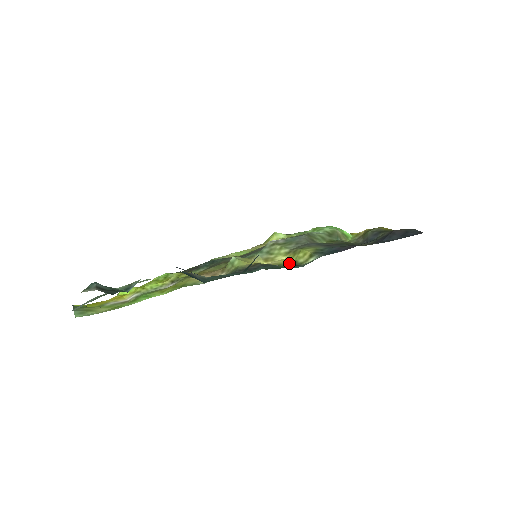
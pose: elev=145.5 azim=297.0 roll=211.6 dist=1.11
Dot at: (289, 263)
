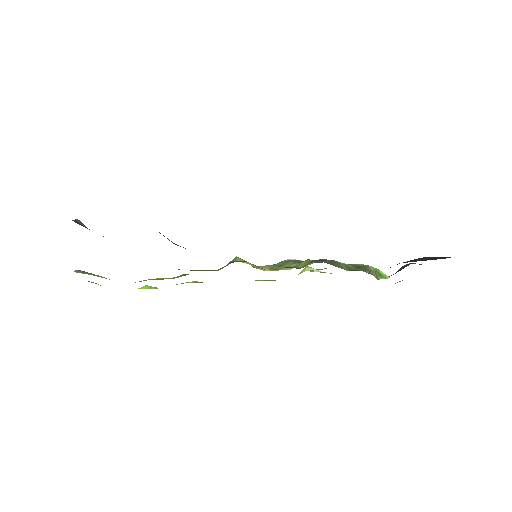
Dot at: occluded
